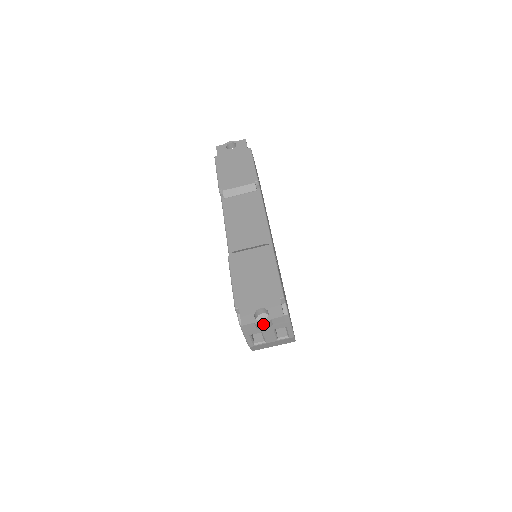
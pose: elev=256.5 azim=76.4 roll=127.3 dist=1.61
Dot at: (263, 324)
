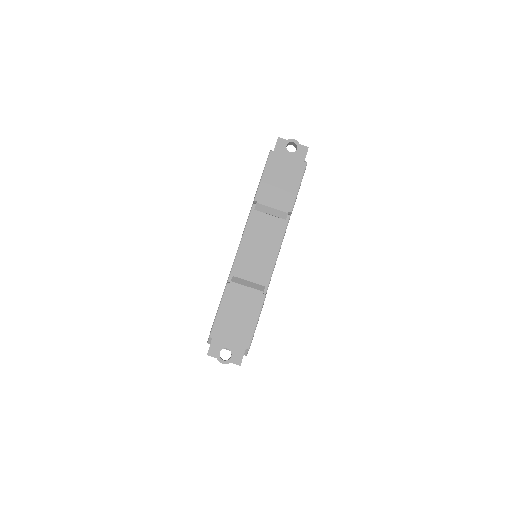
Dot at: (223, 363)
